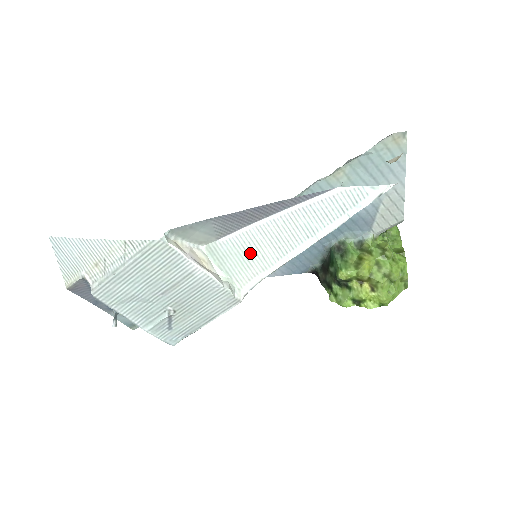
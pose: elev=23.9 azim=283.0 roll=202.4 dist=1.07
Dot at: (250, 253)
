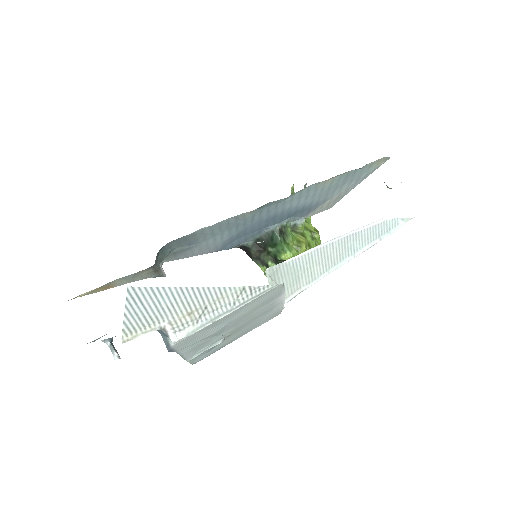
Dot at: (303, 271)
